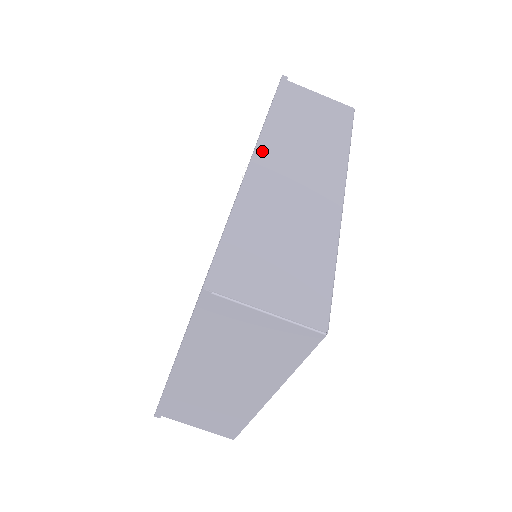
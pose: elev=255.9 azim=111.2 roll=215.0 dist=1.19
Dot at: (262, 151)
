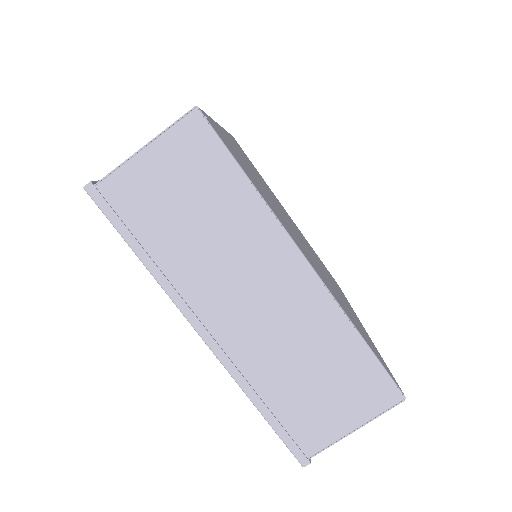
Dot at: occluded
